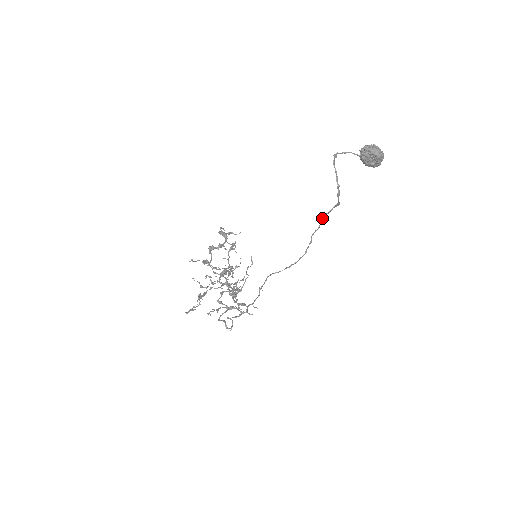
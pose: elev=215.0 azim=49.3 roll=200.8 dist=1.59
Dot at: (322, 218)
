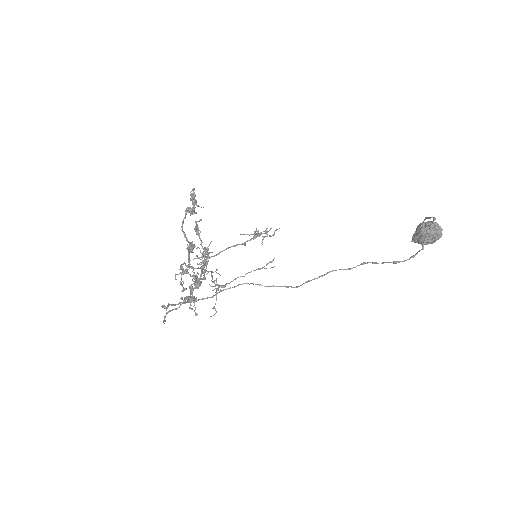
Dot at: (365, 263)
